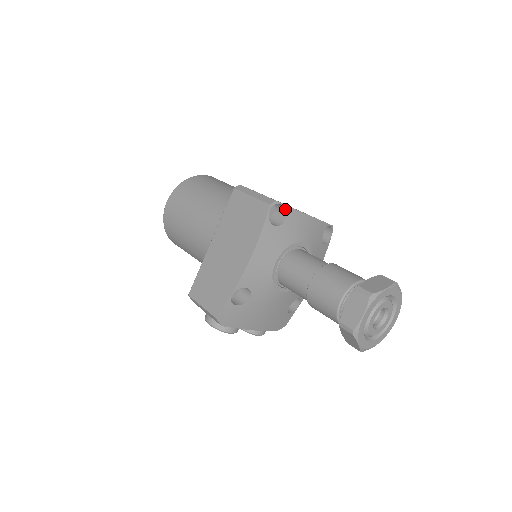
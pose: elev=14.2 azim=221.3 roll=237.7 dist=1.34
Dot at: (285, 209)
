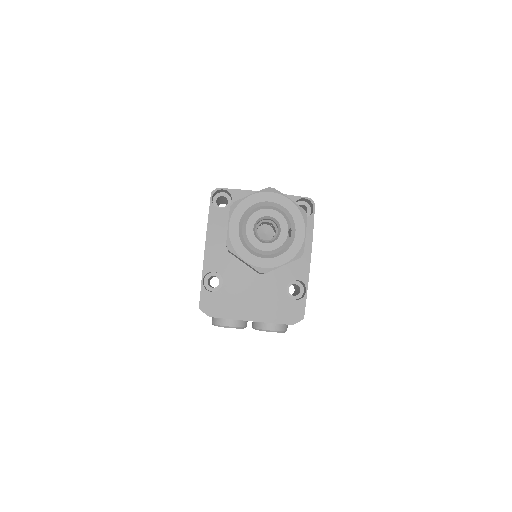
Dot at: (229, 192)
